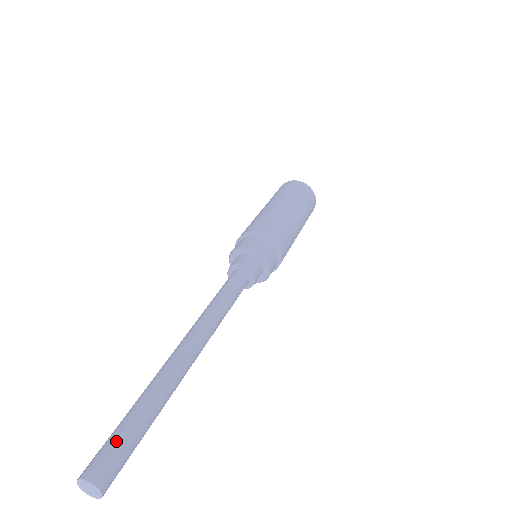
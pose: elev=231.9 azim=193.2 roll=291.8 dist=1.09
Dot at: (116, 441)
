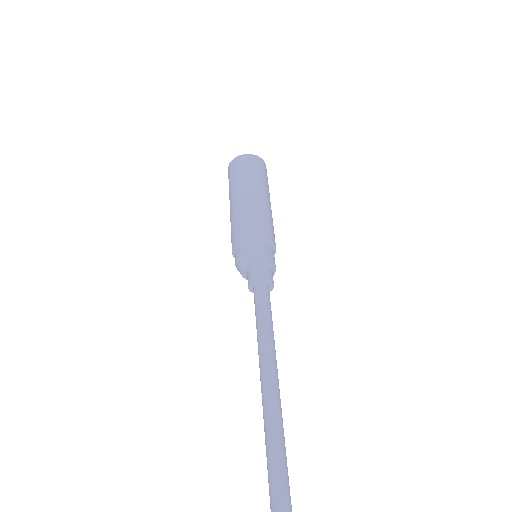
Dot at: (288, 480)
